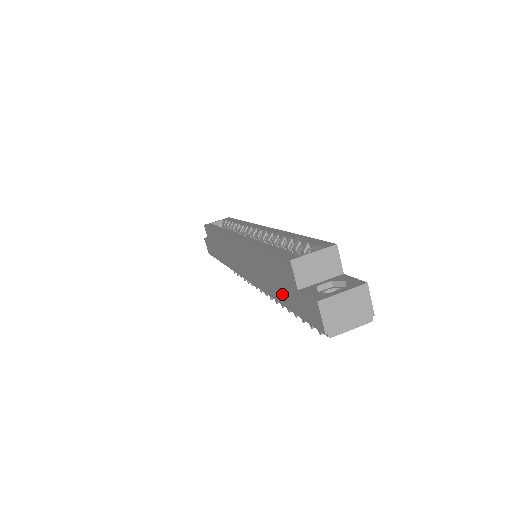
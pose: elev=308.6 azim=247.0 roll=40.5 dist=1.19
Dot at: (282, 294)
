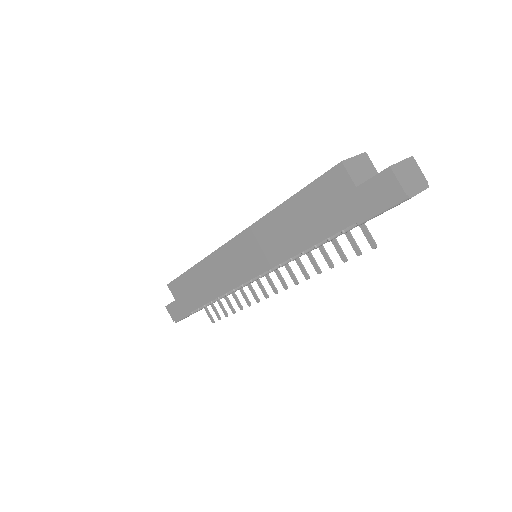
Dot at: (328, 222)
